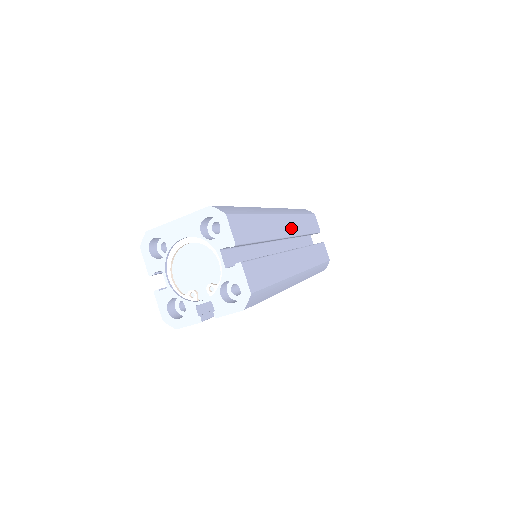
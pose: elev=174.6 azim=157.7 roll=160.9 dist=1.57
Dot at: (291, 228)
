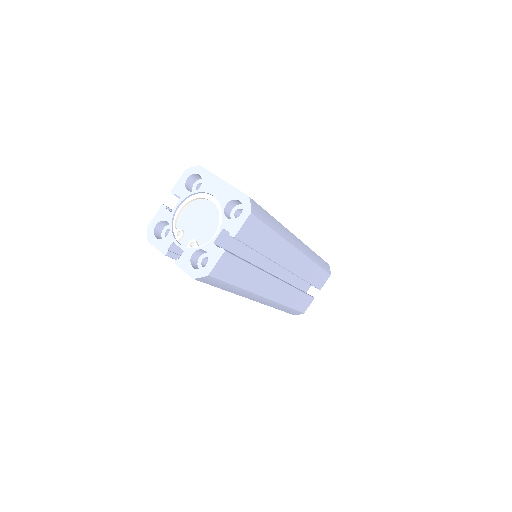
Dot at: (297, 266)
